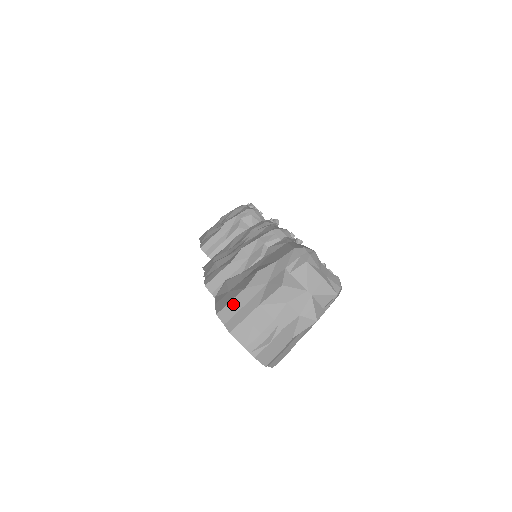
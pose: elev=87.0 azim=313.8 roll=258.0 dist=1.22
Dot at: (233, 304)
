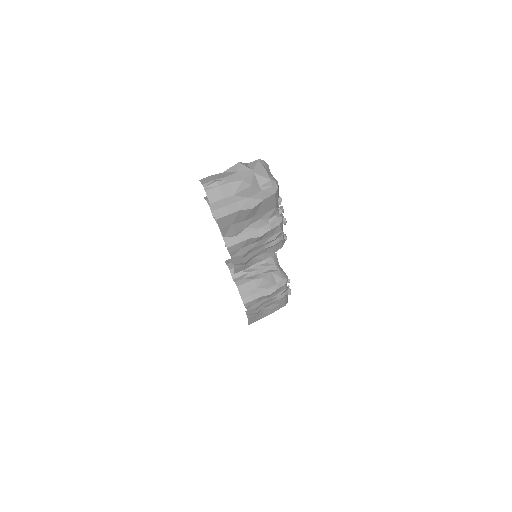
Dot at: occluded
